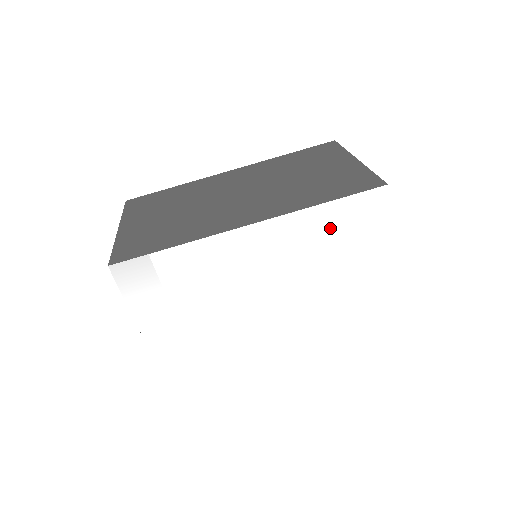
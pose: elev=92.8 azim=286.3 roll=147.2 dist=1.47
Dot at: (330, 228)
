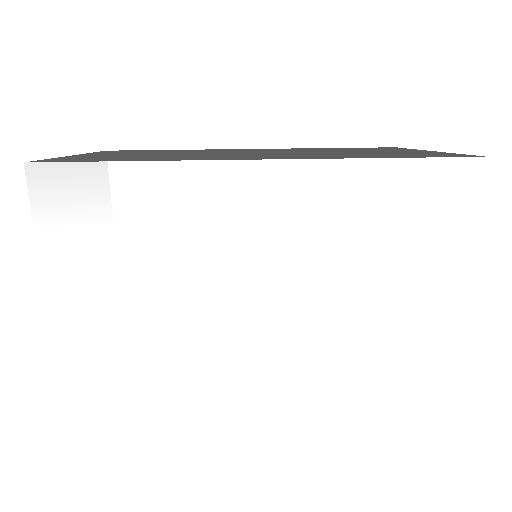
Dot at: (382, 204)
